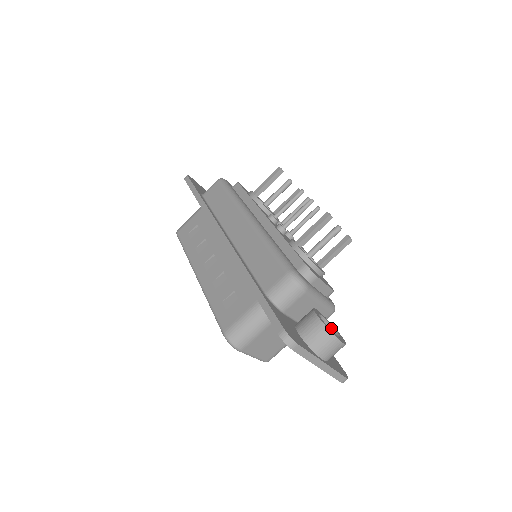
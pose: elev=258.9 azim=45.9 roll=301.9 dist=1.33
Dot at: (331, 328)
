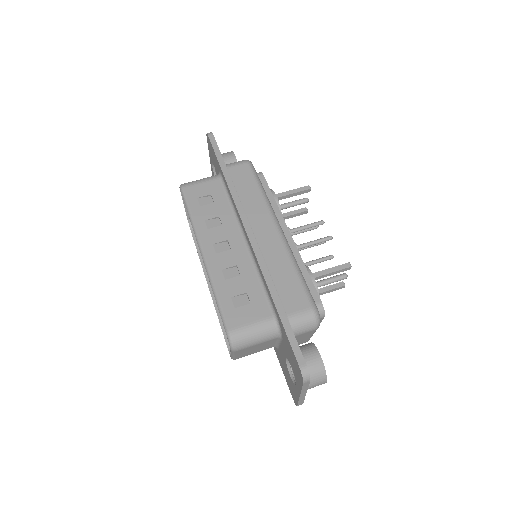
Dot at: occluded
